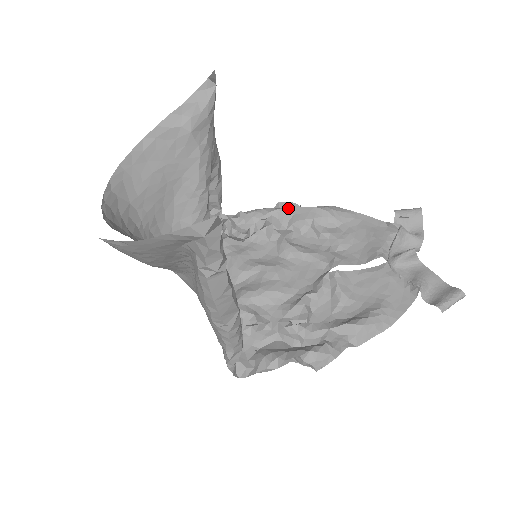
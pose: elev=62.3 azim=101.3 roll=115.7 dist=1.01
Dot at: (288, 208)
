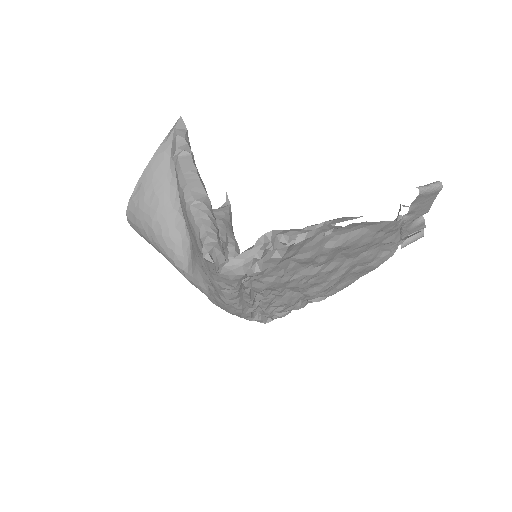
Dot at: occluded
